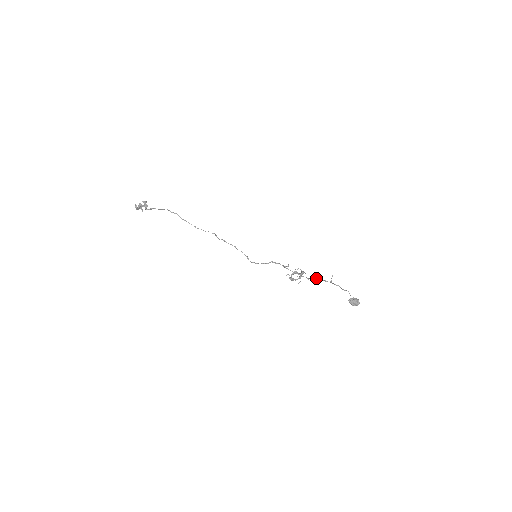
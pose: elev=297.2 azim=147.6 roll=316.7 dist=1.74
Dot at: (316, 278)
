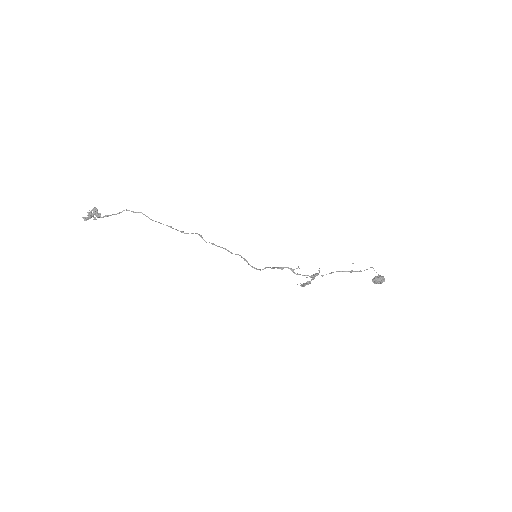
Dot at: (333, 272)
